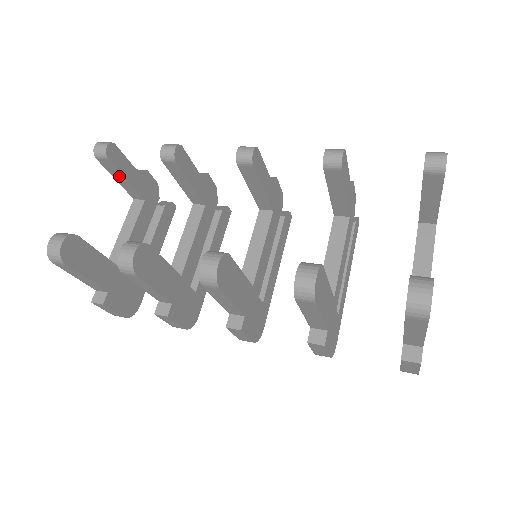
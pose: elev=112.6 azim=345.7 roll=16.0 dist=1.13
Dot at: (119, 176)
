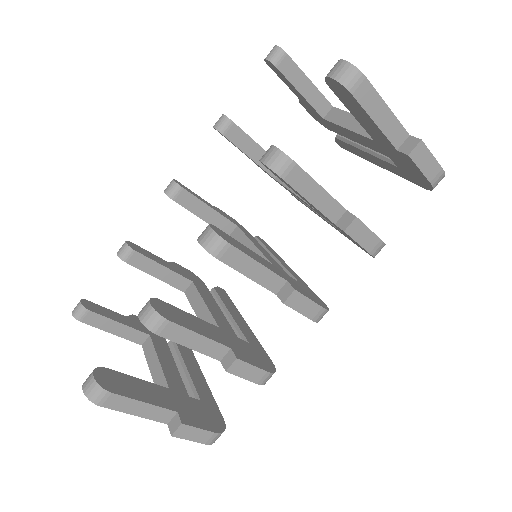
Dot at: (111, 325)
